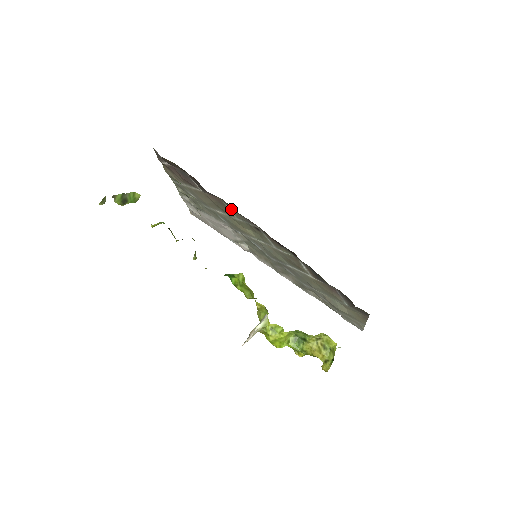
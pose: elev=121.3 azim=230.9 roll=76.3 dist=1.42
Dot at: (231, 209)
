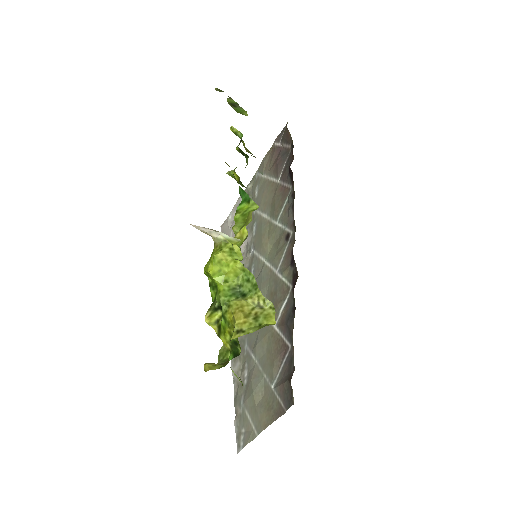
Dot at: (286, 206)
